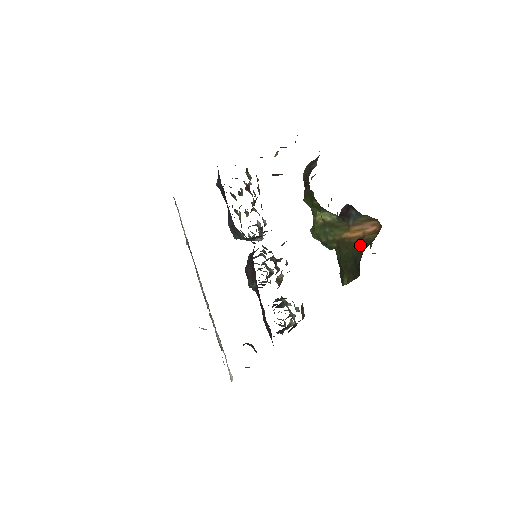
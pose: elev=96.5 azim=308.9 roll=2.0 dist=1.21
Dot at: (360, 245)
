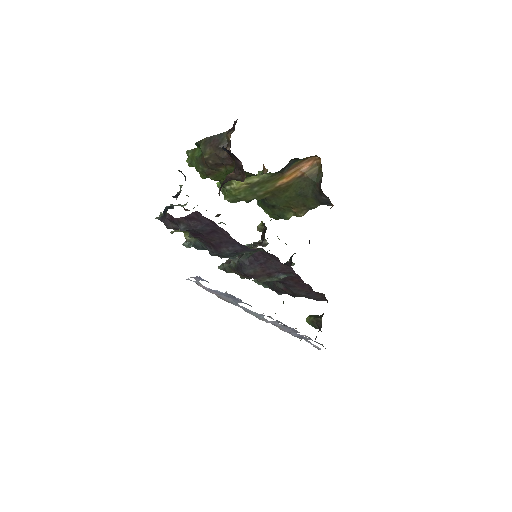
Dot at: (303, 182)
